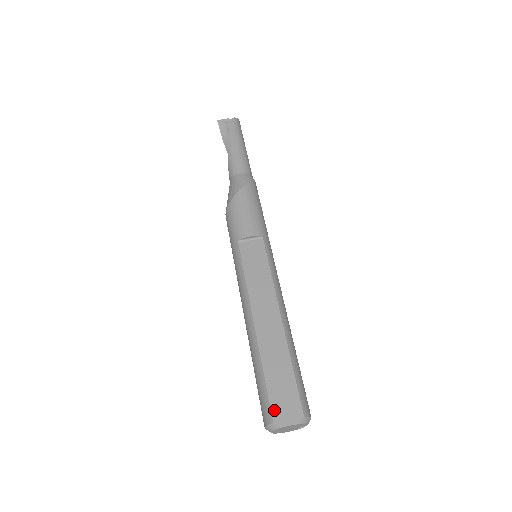
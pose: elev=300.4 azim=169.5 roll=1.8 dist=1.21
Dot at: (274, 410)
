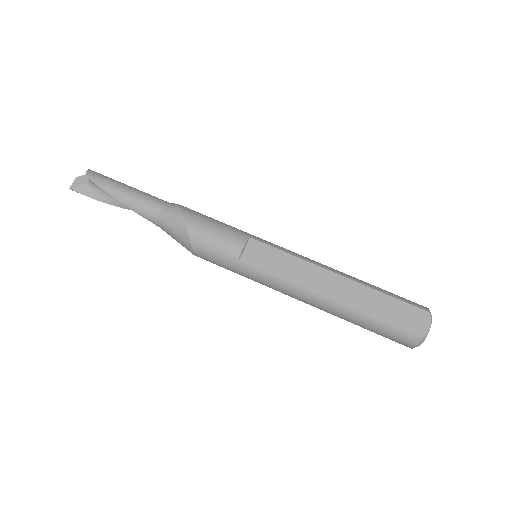
Dot at: (412, 332)
